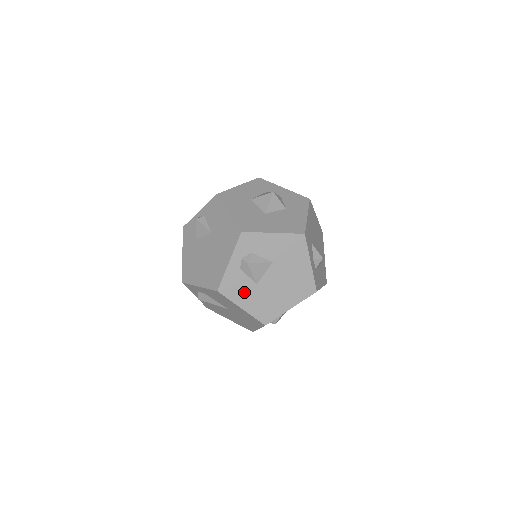
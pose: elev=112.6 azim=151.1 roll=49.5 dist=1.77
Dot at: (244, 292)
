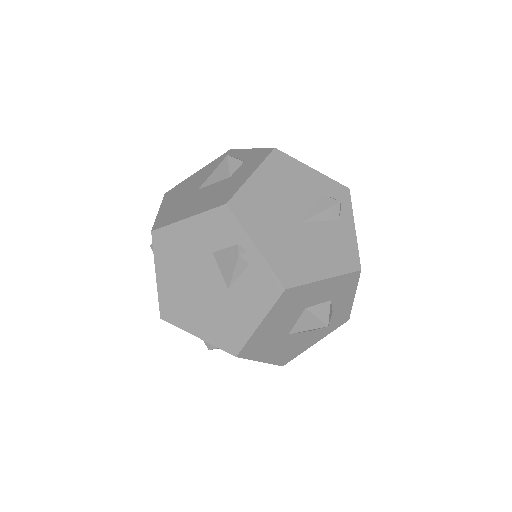
Dot at: occluded
